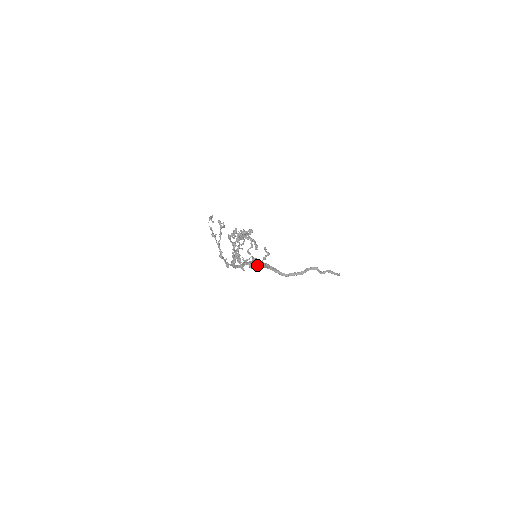
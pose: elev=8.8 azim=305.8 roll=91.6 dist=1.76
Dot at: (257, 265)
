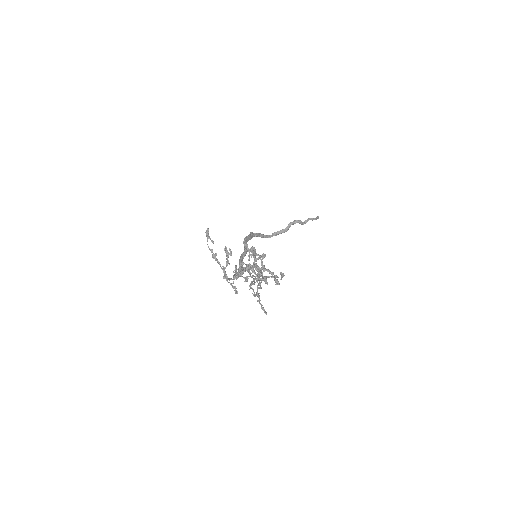
Dot at: occluded
